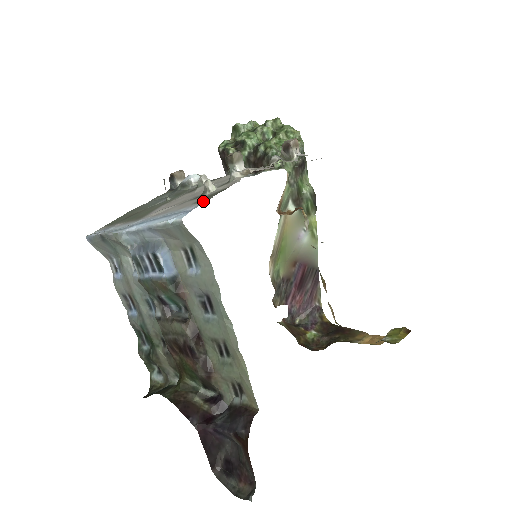
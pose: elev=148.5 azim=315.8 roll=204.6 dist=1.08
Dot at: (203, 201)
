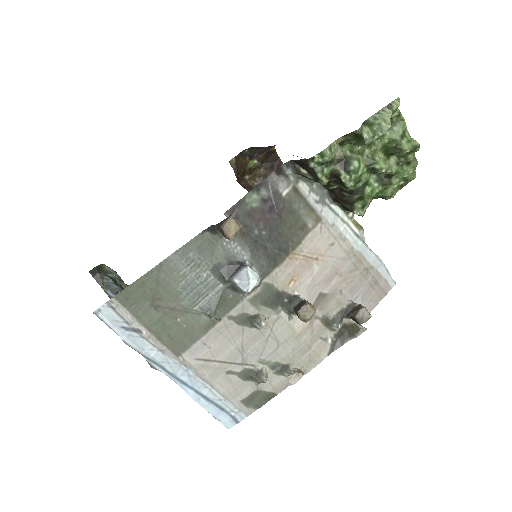
Dot at: (250, 407)
